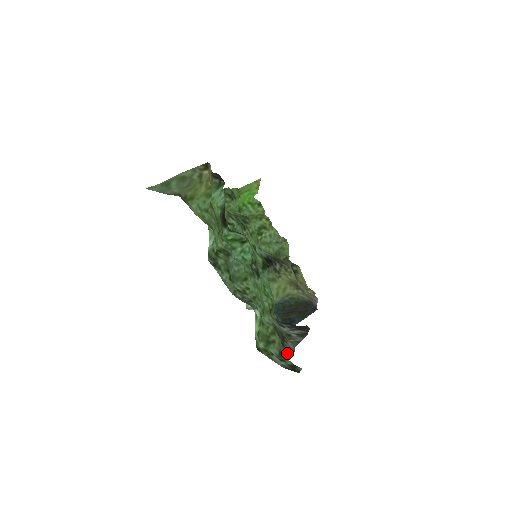
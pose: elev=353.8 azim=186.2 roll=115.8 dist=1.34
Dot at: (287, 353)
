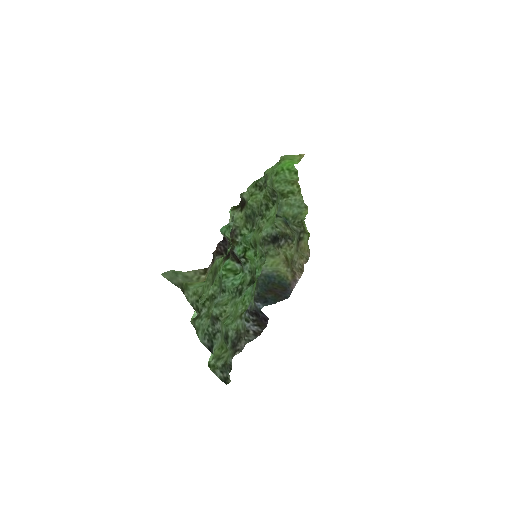
Dot at: (236, 353)
